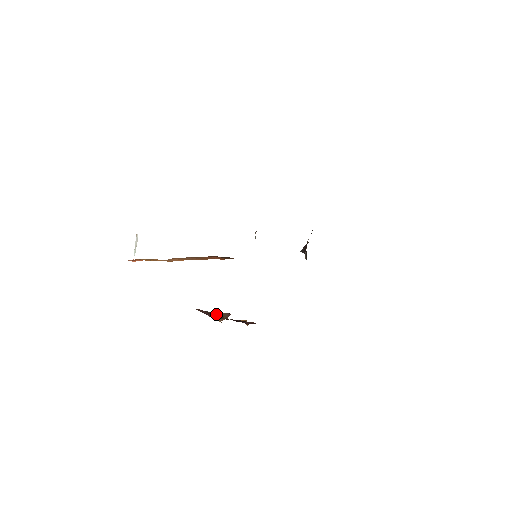
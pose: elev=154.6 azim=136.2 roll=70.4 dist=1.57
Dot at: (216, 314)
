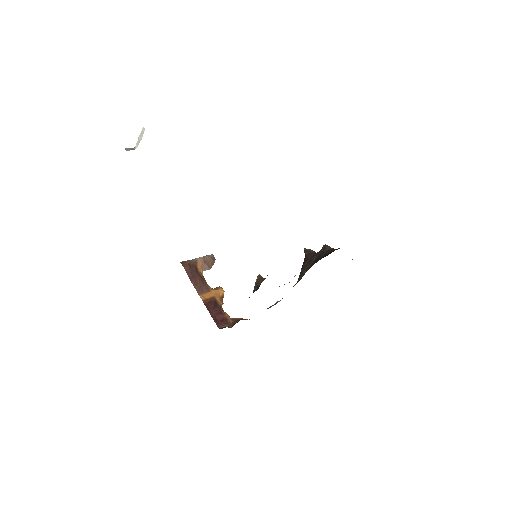
Dot at: (201, 261)
